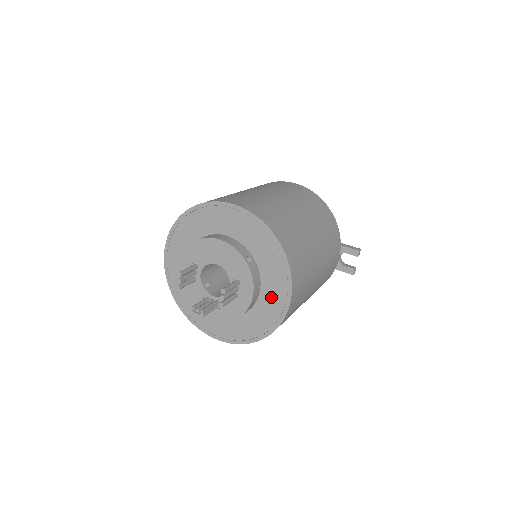
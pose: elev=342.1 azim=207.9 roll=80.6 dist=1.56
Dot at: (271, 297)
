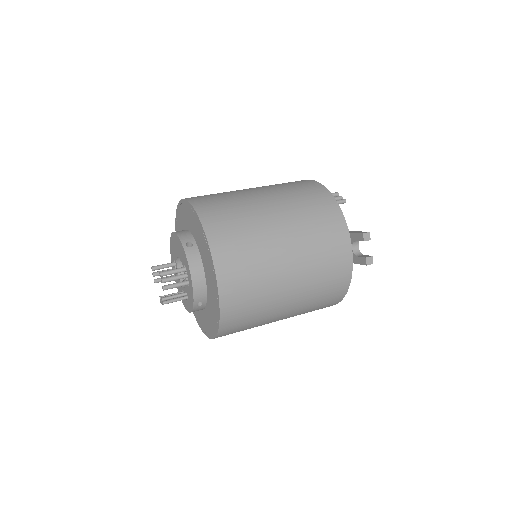
Dot at: (210, 280)
